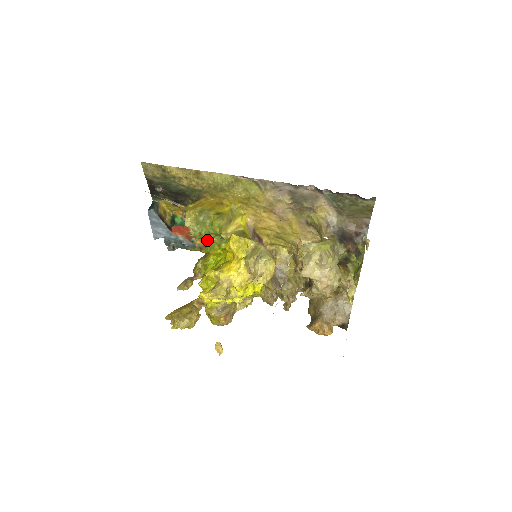
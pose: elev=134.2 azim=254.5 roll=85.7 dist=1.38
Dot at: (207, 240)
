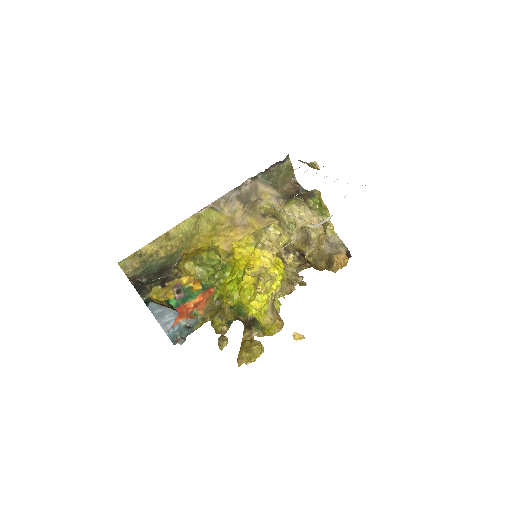
Dot at: (213, 279)
